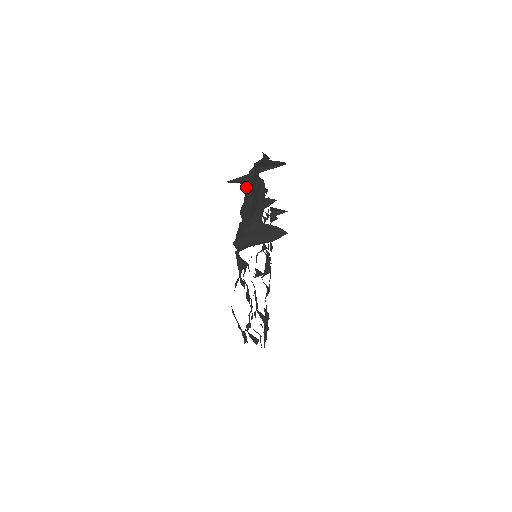
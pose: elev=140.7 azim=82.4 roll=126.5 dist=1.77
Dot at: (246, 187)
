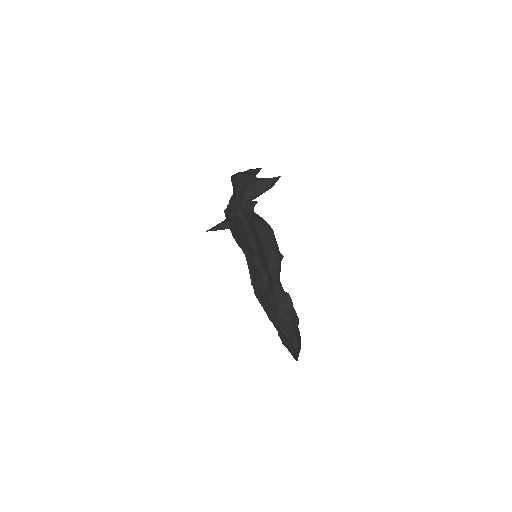
Dot at: (229, 205)
